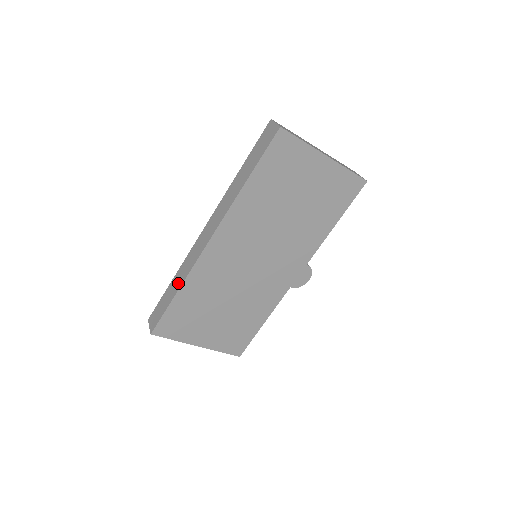
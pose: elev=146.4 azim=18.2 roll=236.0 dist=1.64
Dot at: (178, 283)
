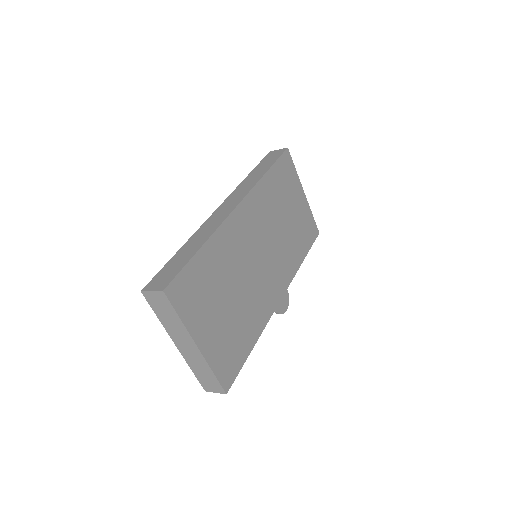
Dot at: (199, 241)
